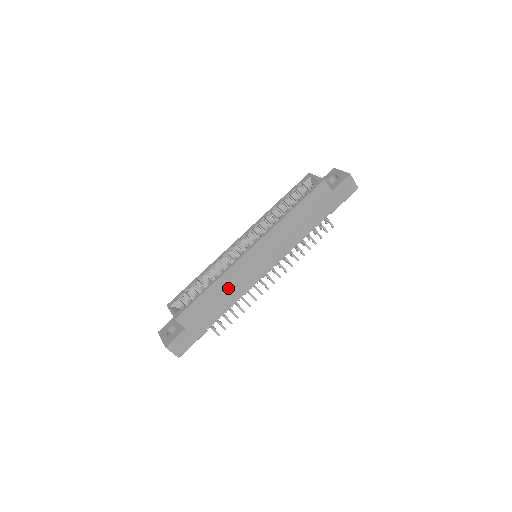
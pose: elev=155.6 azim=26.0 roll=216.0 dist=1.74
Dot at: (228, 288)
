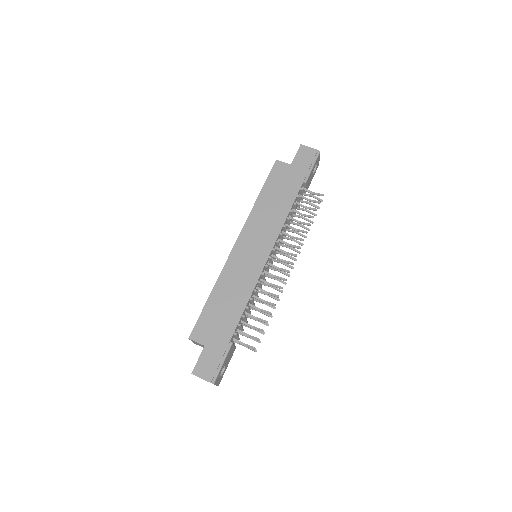
Dot at: (231, 289)
